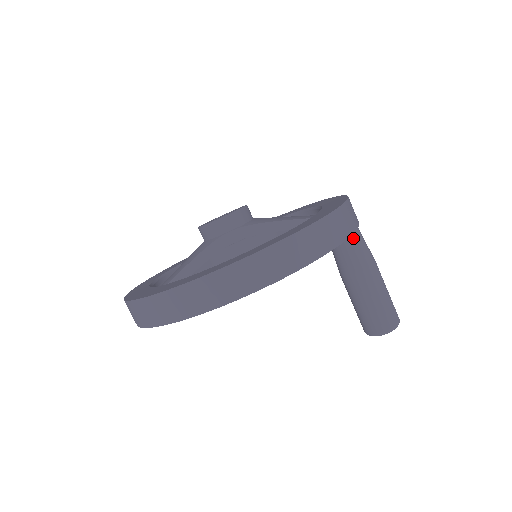
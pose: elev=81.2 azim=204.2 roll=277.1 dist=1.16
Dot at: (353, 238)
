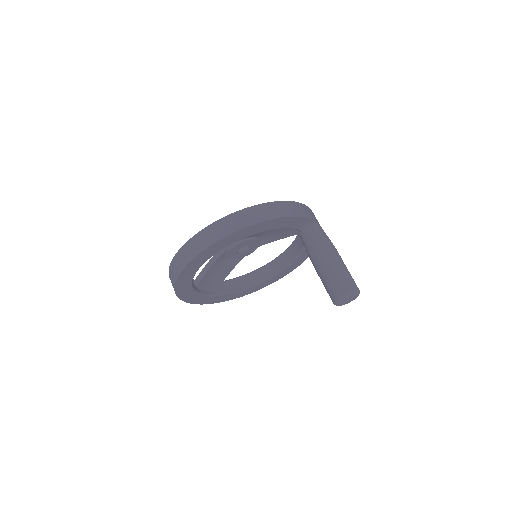
Dot at: (310, 231)
